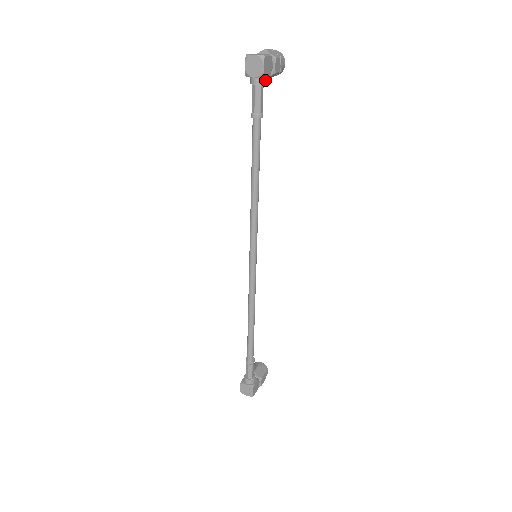
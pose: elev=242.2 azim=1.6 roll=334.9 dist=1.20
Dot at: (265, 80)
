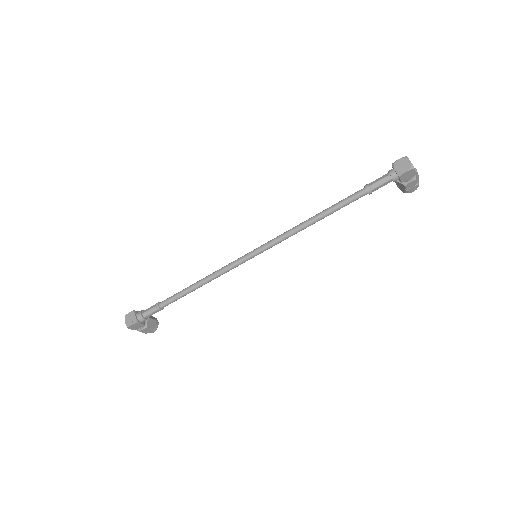
Dot at: occluded
